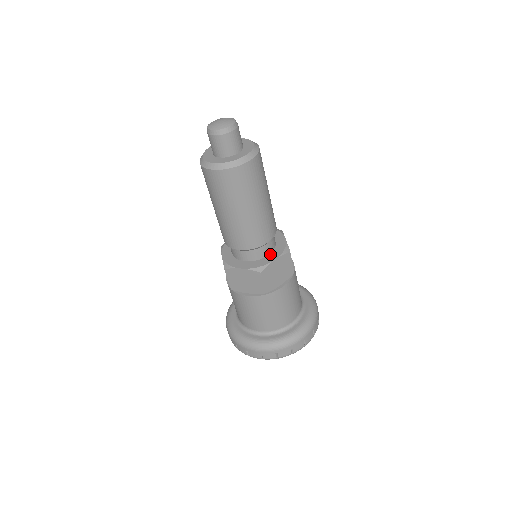
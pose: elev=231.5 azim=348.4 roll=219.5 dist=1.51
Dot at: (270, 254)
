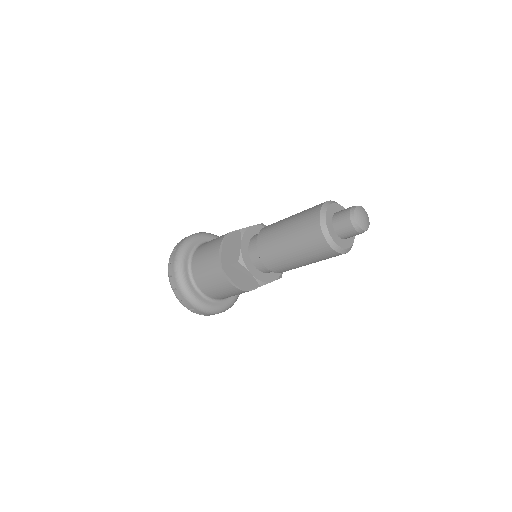
Dot at: occluded
